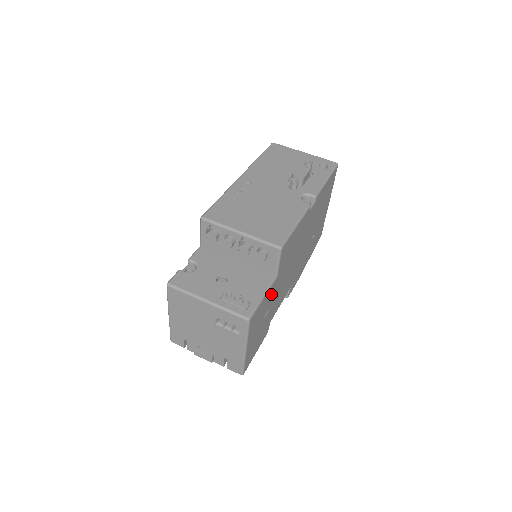
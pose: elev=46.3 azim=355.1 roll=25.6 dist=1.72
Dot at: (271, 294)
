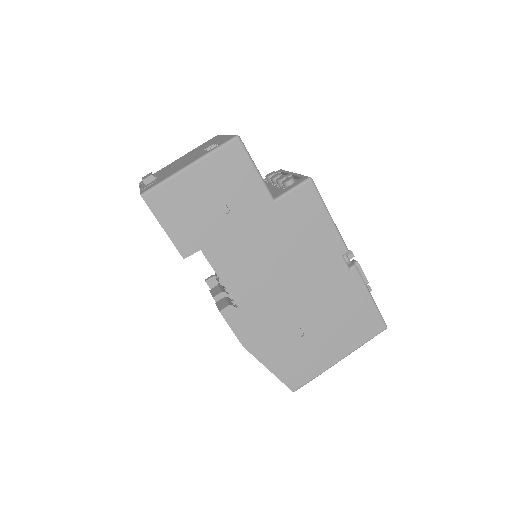
Dot at: (253, 201)
